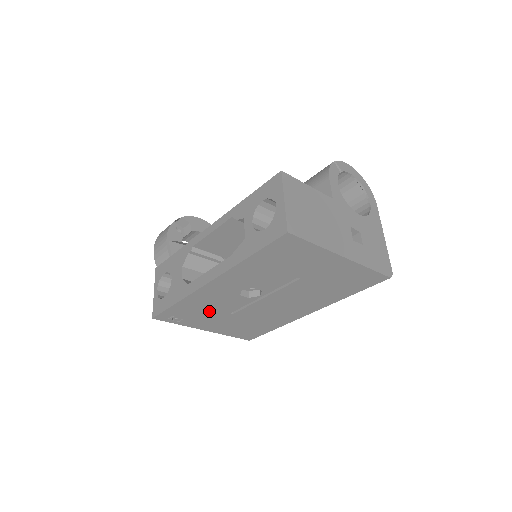
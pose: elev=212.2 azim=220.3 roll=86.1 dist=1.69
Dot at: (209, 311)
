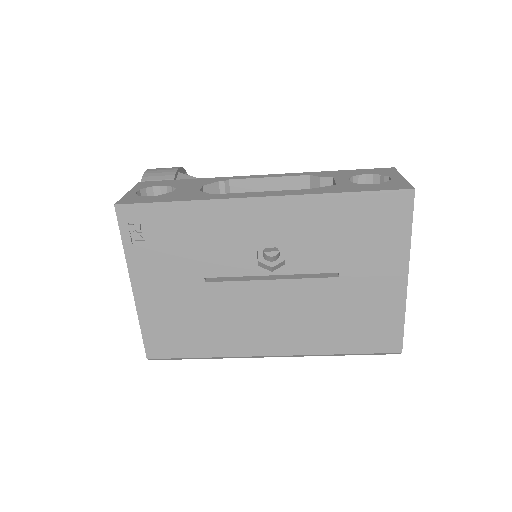
Dot at: (190, 252)
